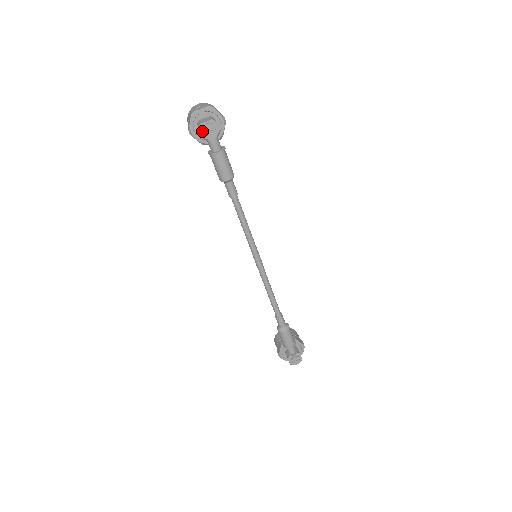
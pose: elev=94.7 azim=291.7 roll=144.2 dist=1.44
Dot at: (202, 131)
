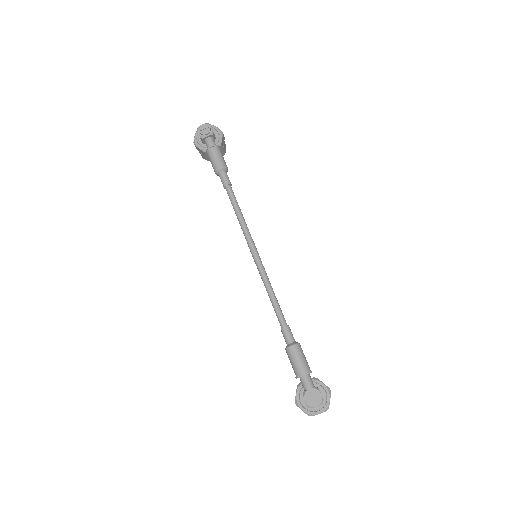
Dot at: (199, 131)
